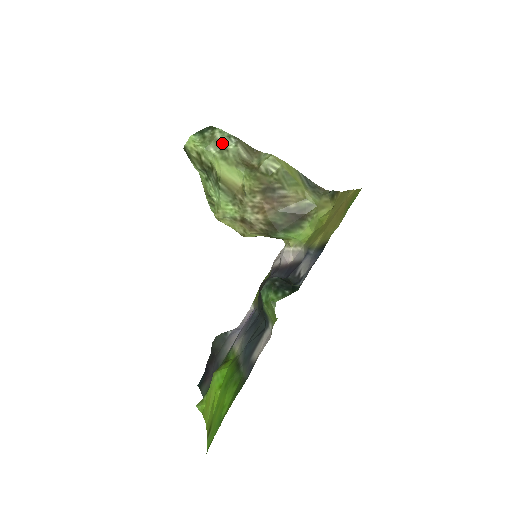
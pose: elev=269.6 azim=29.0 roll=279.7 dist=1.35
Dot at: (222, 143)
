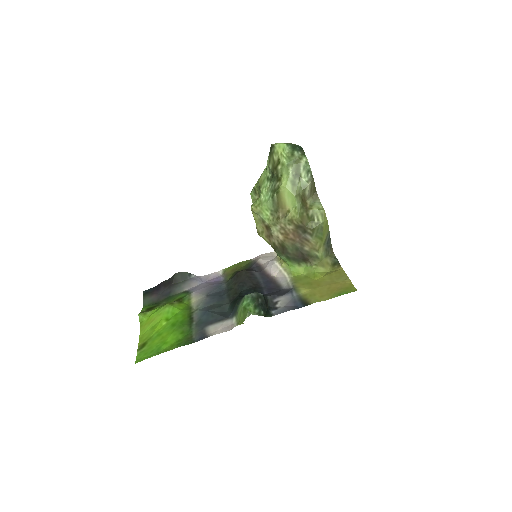
Dot at: (301, 171)
